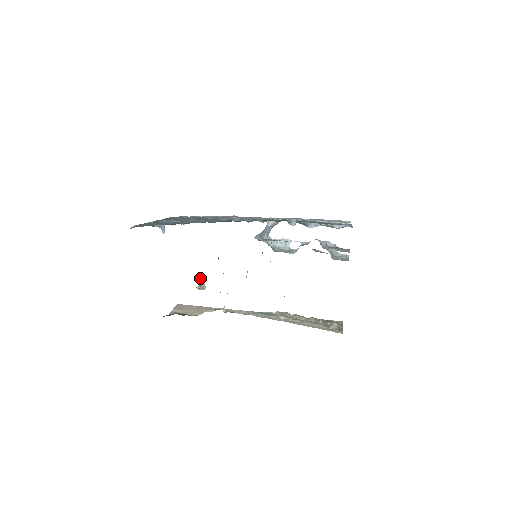
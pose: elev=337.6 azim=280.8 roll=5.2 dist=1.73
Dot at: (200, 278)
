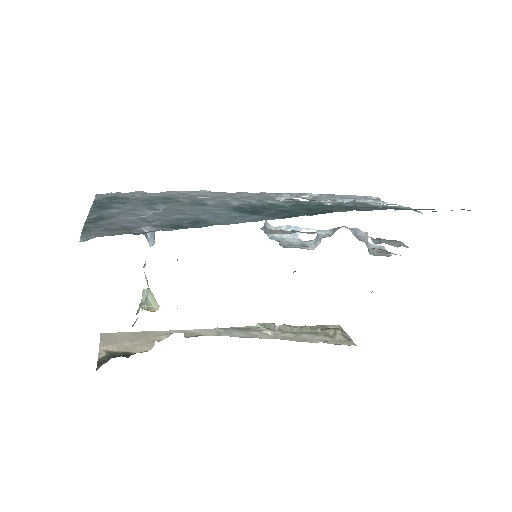
Dot at: occluded
